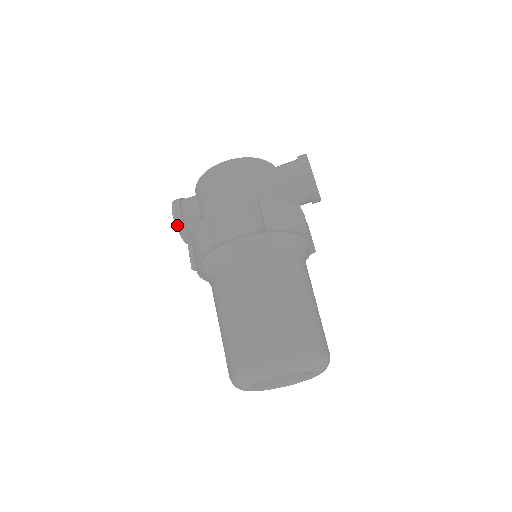
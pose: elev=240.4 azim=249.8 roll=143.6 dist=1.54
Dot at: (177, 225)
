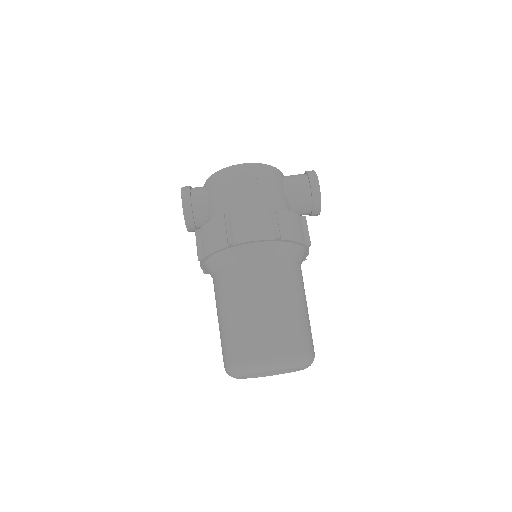
Dot at: (185, 213)
